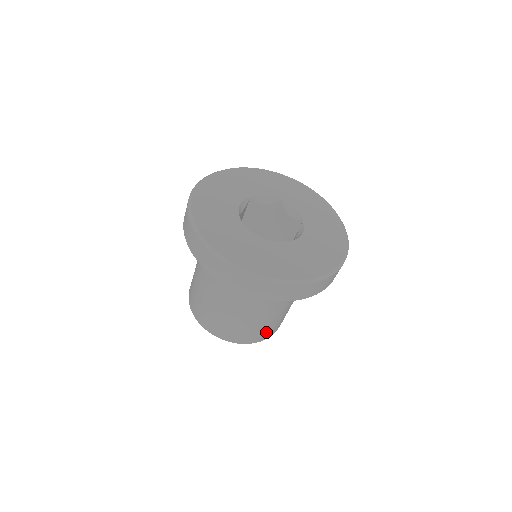
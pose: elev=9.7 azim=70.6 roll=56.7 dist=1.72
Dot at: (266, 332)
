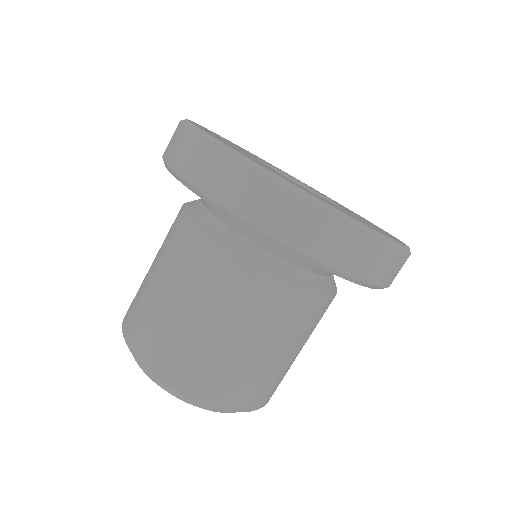
Dot at: occluded
